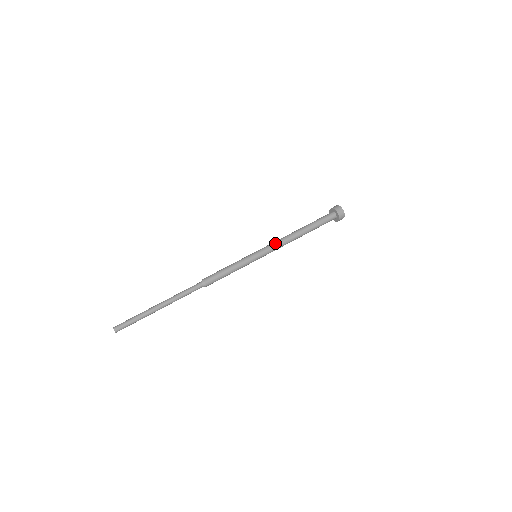
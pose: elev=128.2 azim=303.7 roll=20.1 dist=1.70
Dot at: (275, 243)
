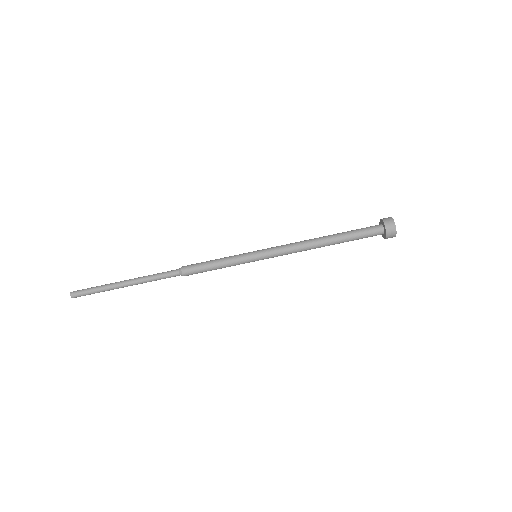
Dot at: (285, 248)
